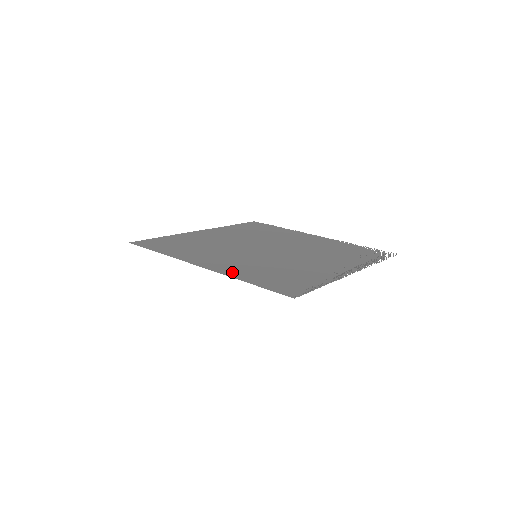
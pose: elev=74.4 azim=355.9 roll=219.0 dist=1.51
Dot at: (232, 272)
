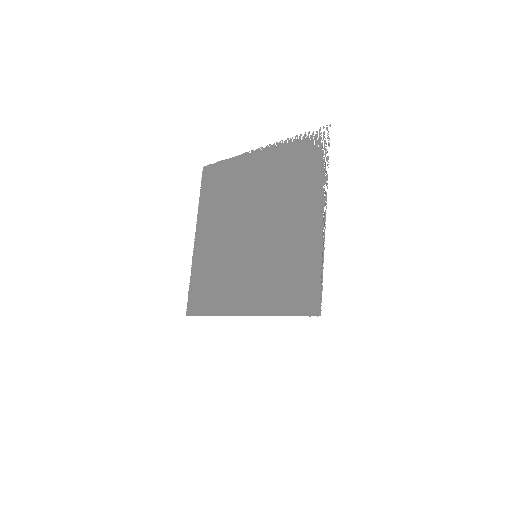
Dot at: (265, 307)
